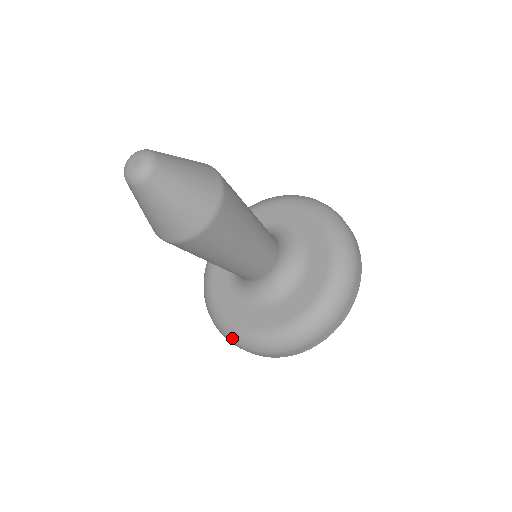
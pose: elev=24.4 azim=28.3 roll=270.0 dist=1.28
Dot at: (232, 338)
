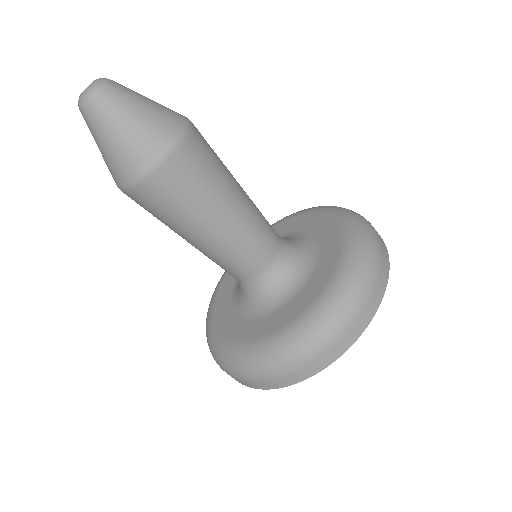
Dot at: (227, 362)
